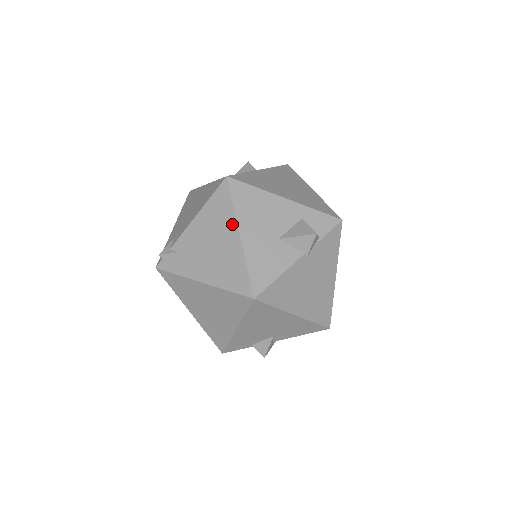
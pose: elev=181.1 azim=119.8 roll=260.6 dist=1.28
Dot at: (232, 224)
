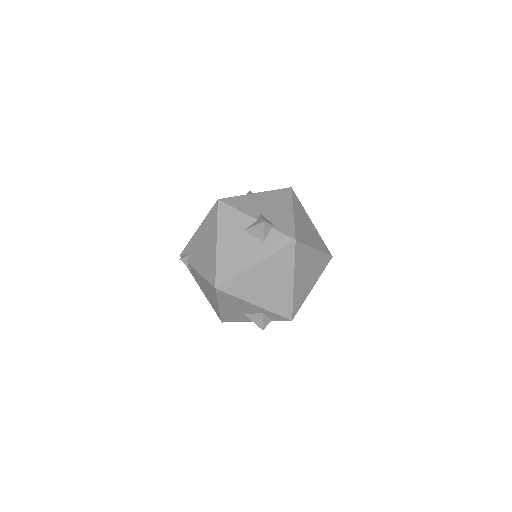
Dot at: (216, 300)
